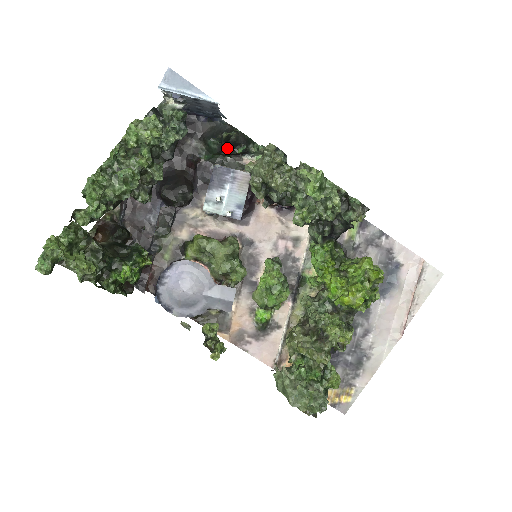
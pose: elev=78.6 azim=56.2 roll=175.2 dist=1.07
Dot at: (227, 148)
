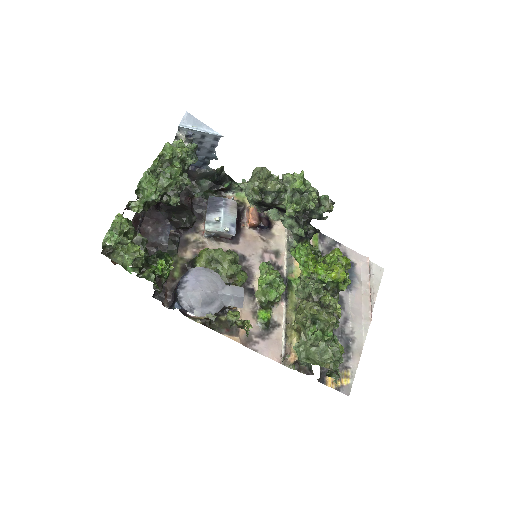
Dot at: (216, 185)
